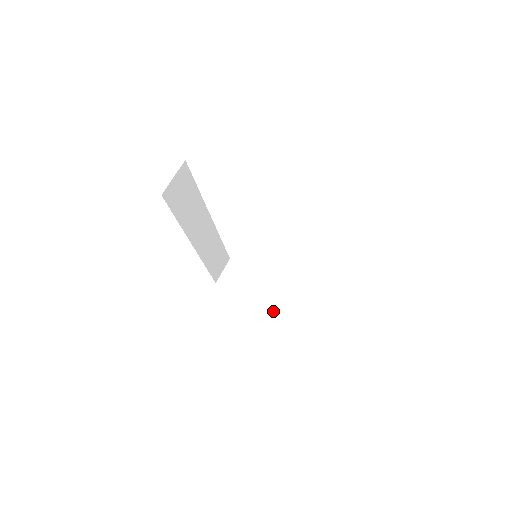
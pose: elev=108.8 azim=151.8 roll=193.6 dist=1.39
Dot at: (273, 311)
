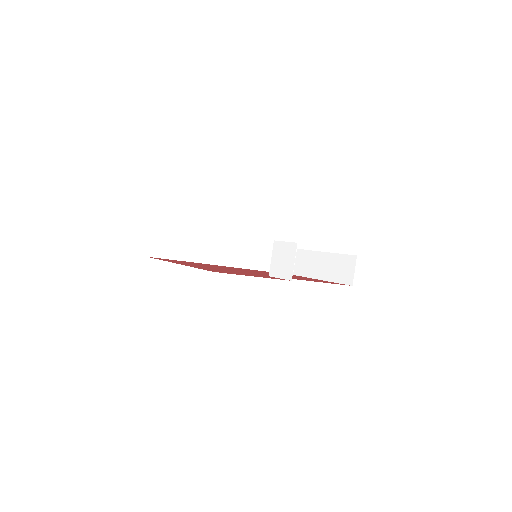
Dot at: occluded
